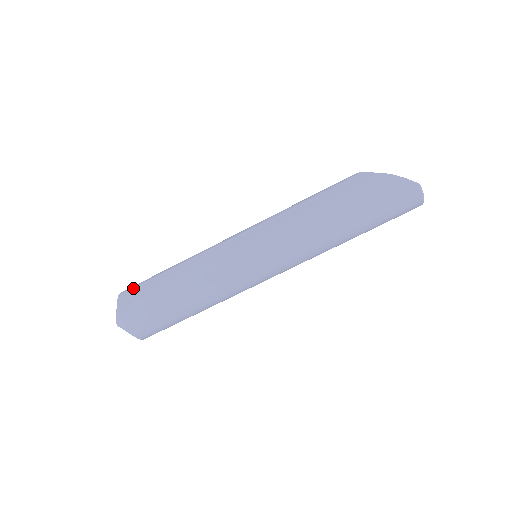
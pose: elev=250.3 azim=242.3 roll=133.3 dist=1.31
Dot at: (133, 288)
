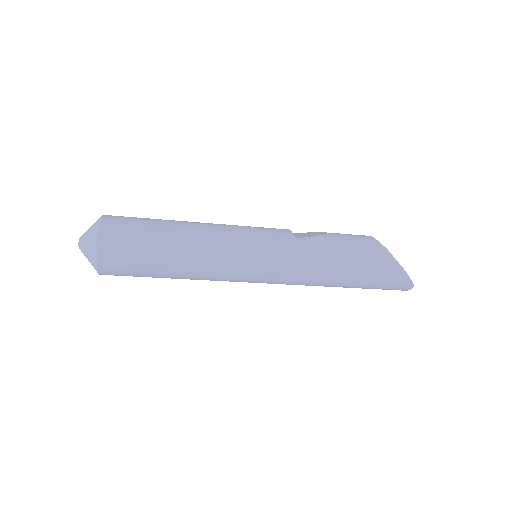
Dot at: (121, 230)
